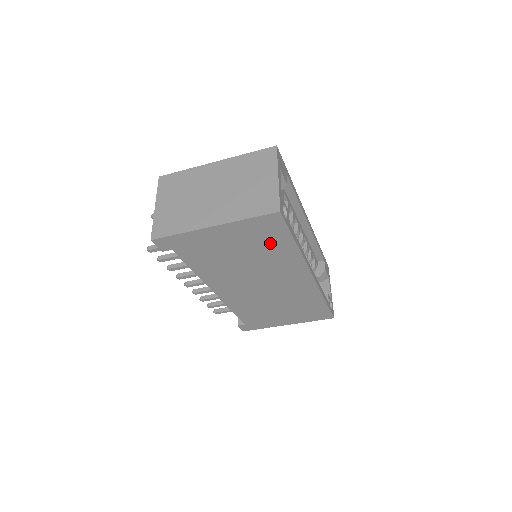
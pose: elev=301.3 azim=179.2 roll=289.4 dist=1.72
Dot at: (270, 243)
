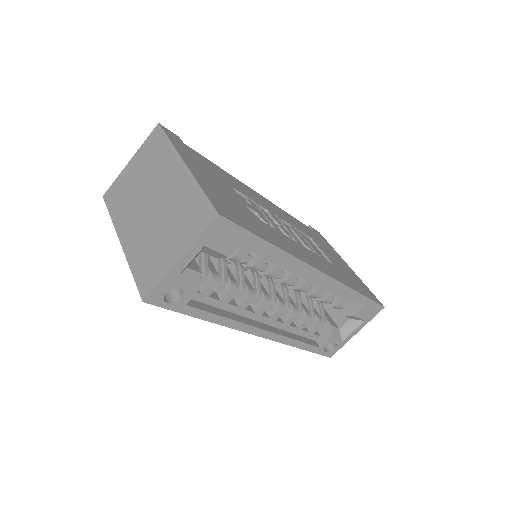
Dot at: occluded
